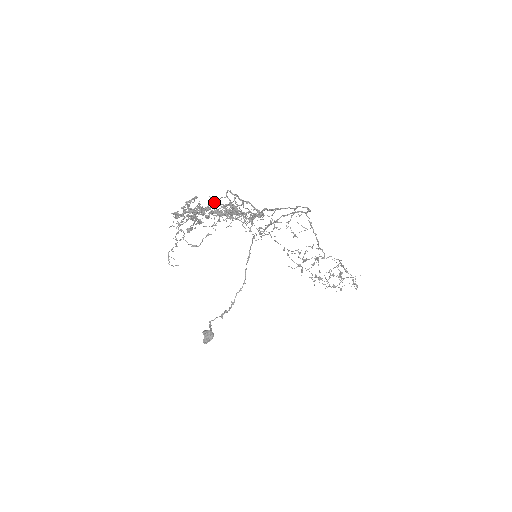
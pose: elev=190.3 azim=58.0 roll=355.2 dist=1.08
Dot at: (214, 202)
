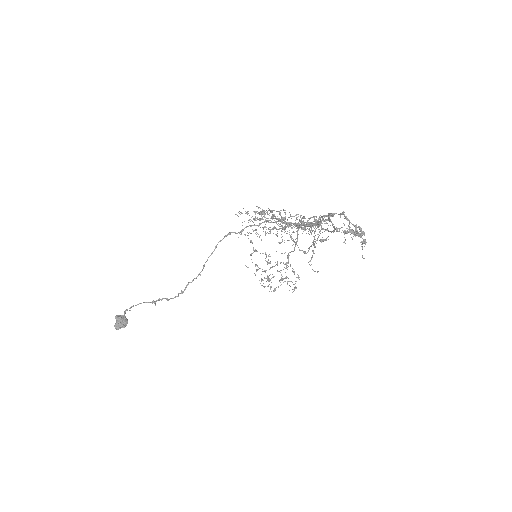
Dot at: (350, 222)
